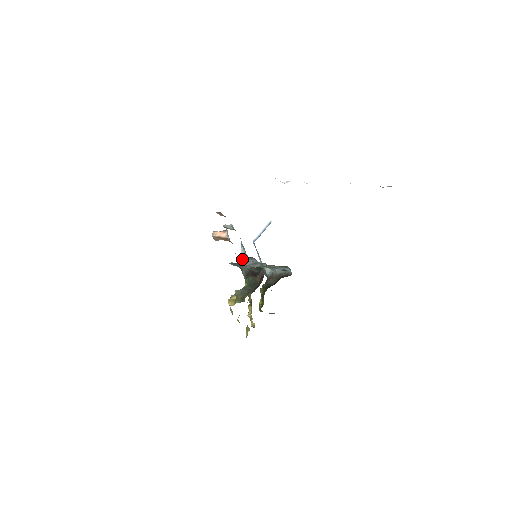
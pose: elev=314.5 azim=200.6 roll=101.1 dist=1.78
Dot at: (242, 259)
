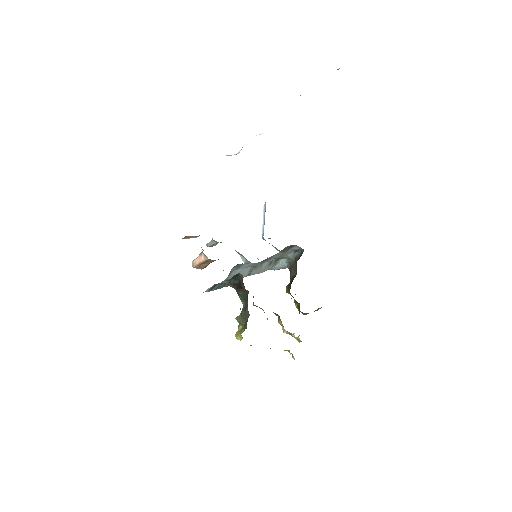
Dot at: (231, 273)
